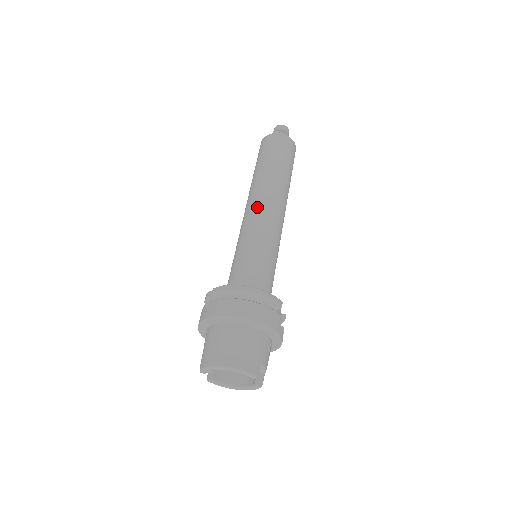
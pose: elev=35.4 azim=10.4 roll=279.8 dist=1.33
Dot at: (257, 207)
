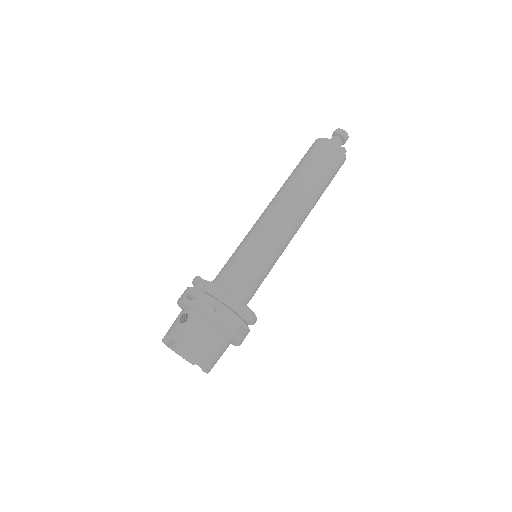
Dot at: (292, 224)
